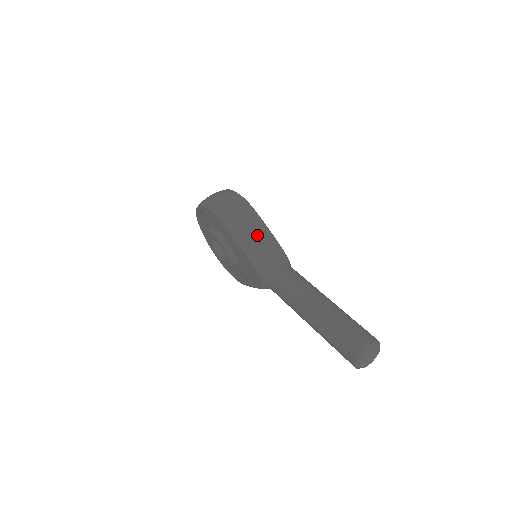
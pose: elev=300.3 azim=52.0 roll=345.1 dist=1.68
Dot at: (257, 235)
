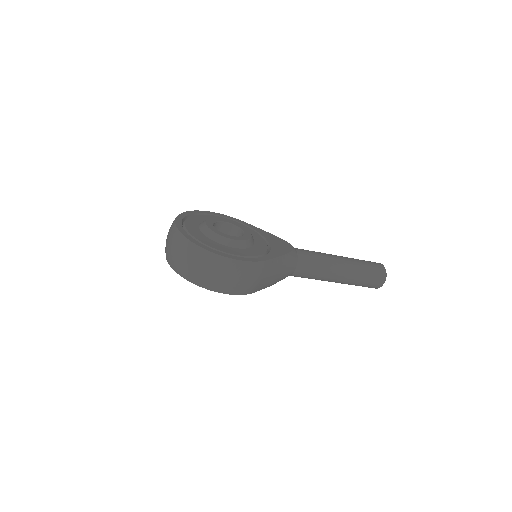
Dot at: (275, 273)
